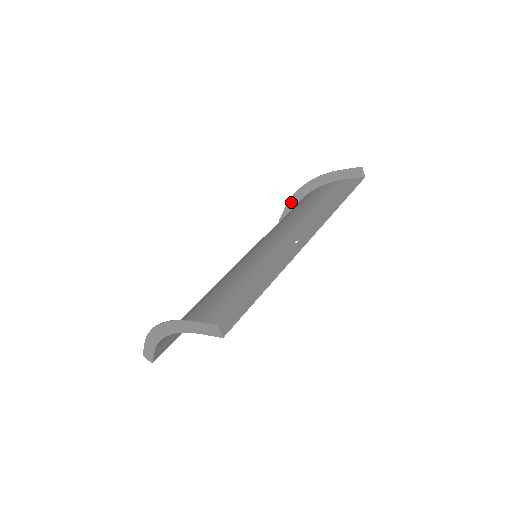
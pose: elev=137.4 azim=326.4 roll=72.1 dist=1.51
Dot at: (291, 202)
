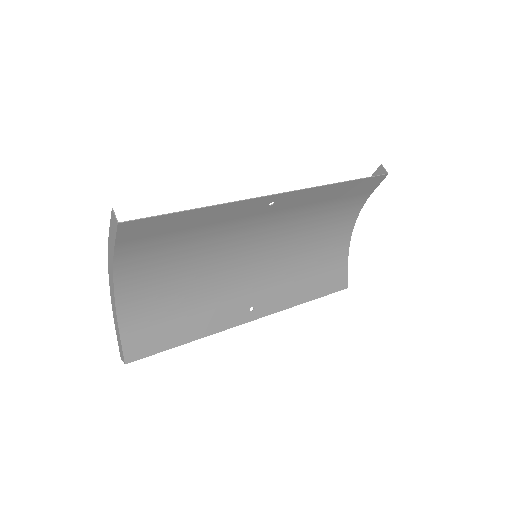
Dot at: occluded
